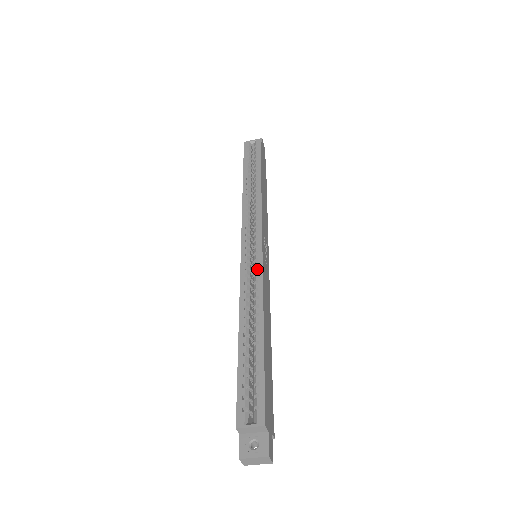
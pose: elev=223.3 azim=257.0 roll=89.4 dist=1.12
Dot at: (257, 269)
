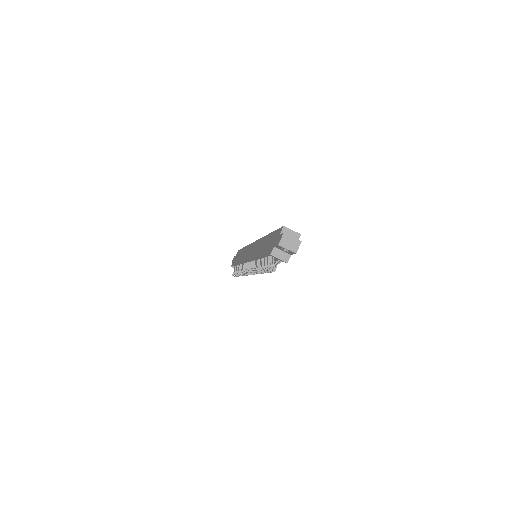
Dot at: occluded
